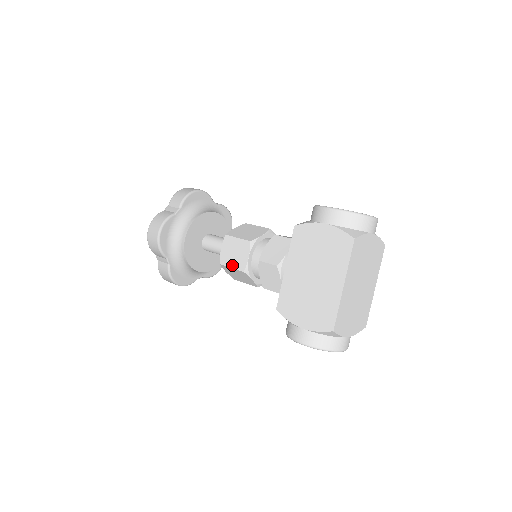
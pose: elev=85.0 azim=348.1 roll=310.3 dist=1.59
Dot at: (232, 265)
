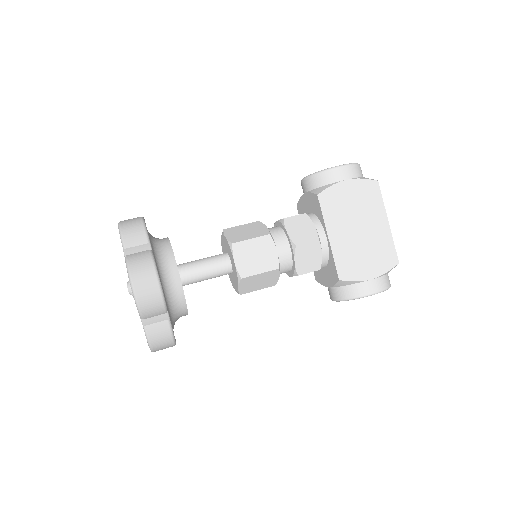
Dot at: (260, 270)
